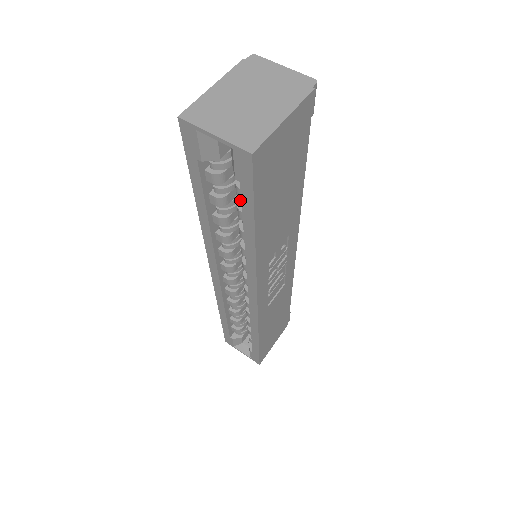
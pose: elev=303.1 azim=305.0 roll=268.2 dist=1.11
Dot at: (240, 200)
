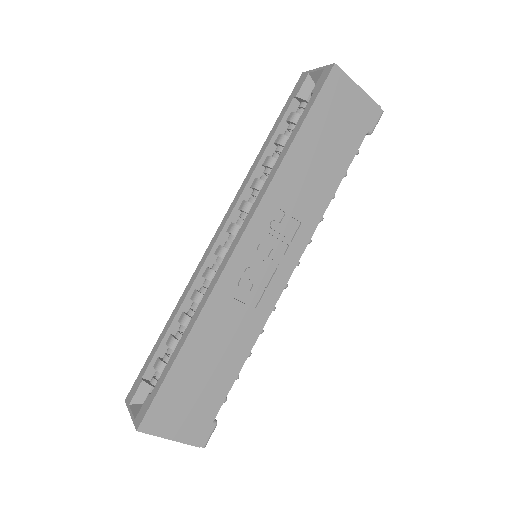
Dot at: occluded
